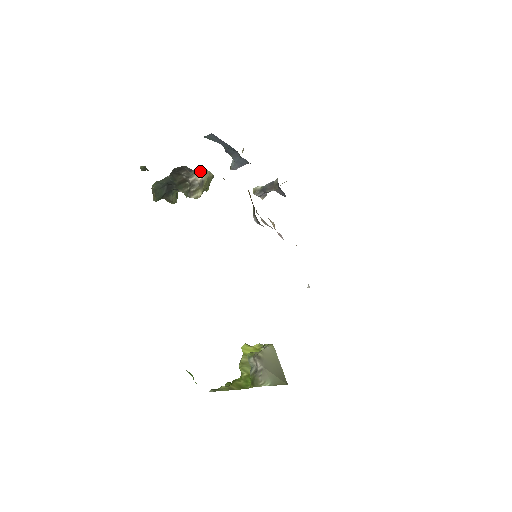
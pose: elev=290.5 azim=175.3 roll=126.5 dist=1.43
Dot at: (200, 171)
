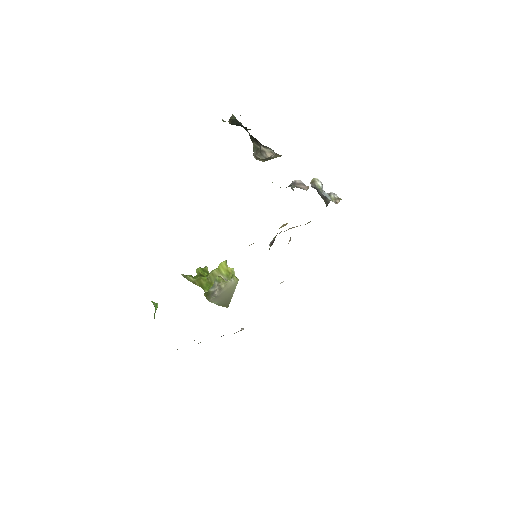
Dot at: (273, 151)
